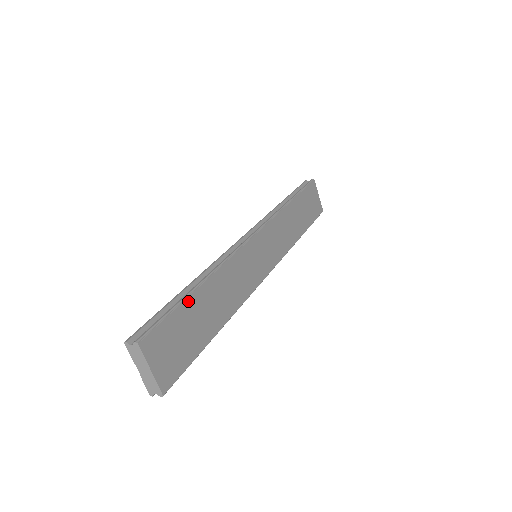
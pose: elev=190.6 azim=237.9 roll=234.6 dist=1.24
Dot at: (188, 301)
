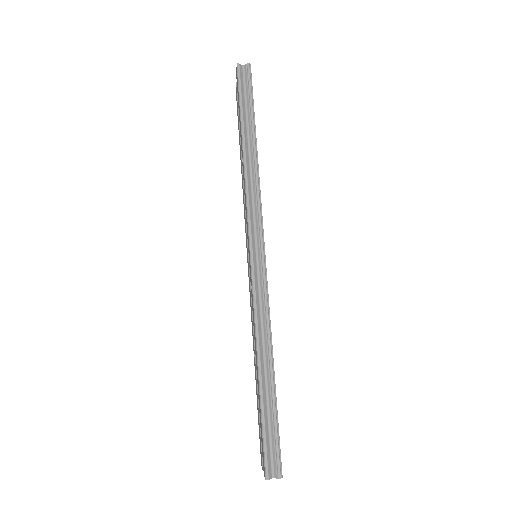
Dot at: (276, 397)
